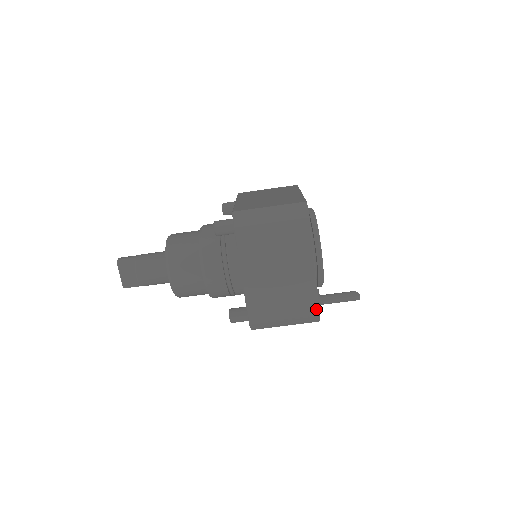
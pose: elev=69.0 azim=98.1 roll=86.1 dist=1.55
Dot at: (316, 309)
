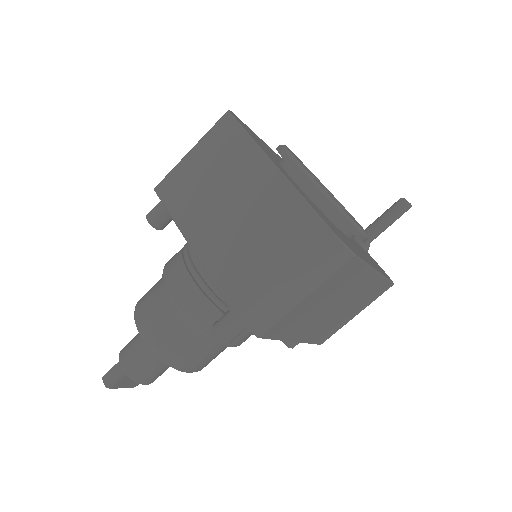
Dot at: (388, 286)
